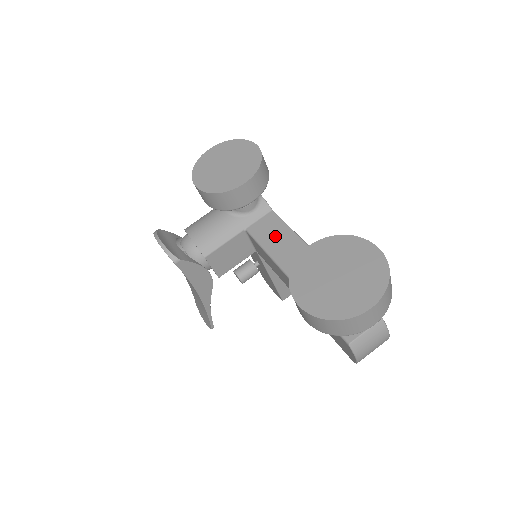
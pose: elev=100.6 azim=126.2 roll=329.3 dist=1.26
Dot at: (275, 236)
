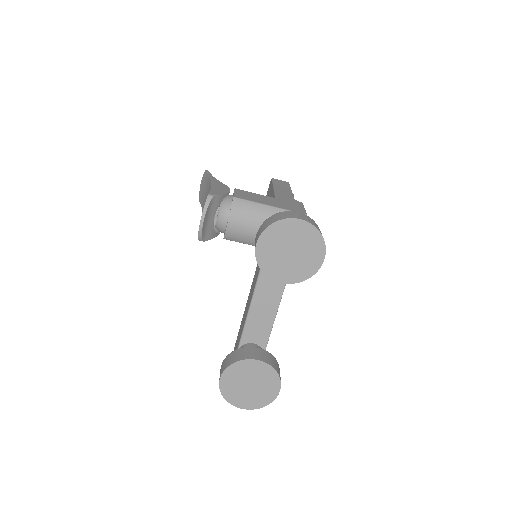
Dot at: occluded
